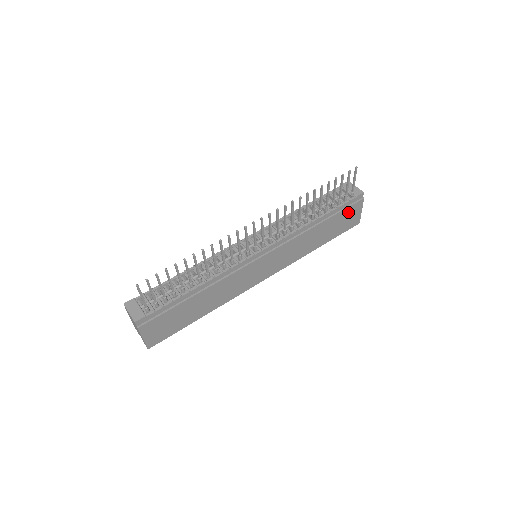
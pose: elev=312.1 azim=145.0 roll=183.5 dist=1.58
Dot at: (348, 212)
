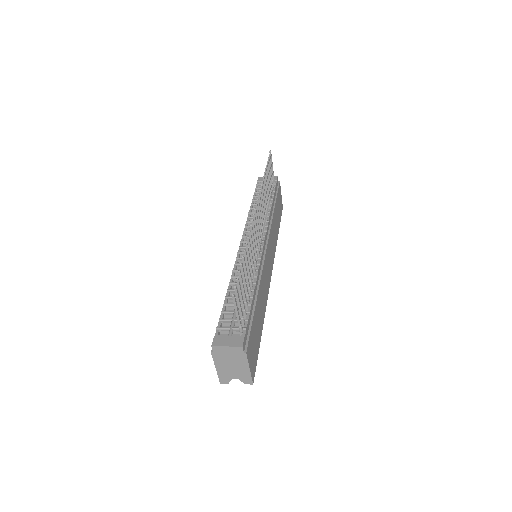
Dot at: (278, 196)
